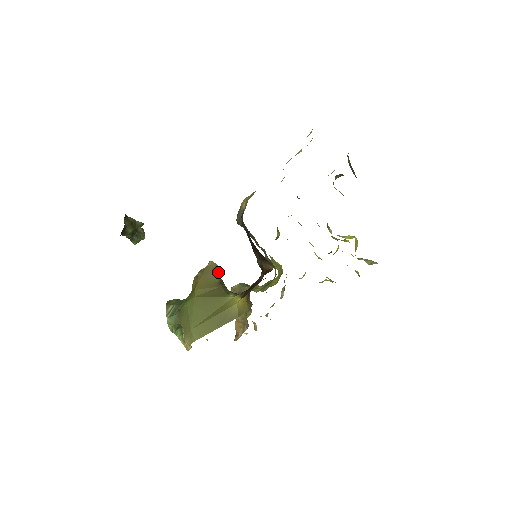
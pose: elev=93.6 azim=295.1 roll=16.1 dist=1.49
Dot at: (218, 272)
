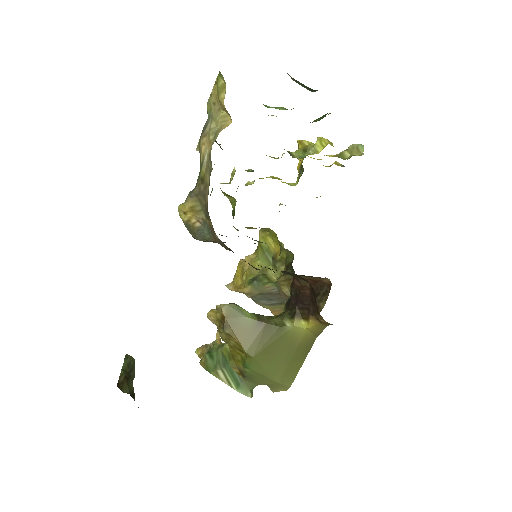
Dot at: (242, 311)
